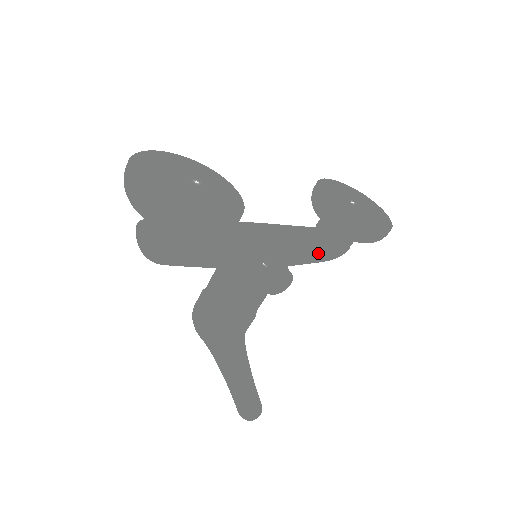
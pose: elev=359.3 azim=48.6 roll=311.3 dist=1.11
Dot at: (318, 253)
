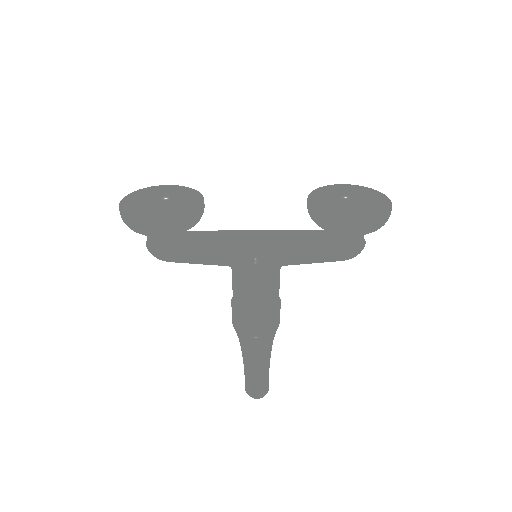
Dot at: (314, 250)
